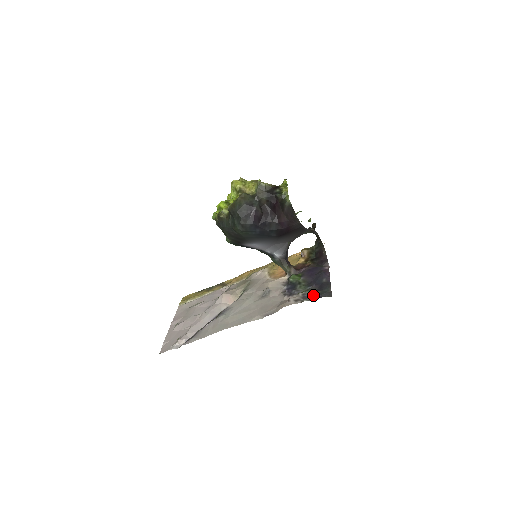
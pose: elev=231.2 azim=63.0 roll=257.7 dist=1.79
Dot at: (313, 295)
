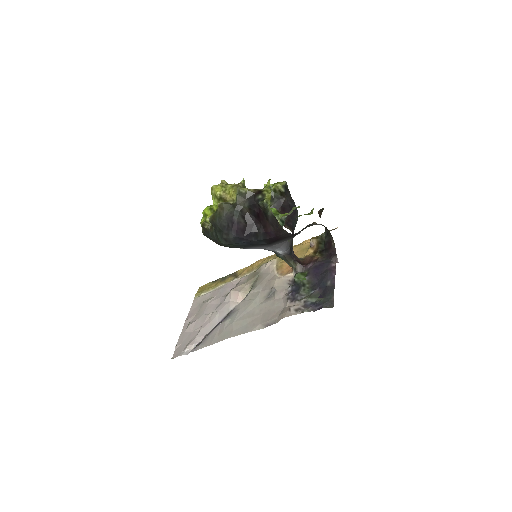
Dot at: (315, 303)
